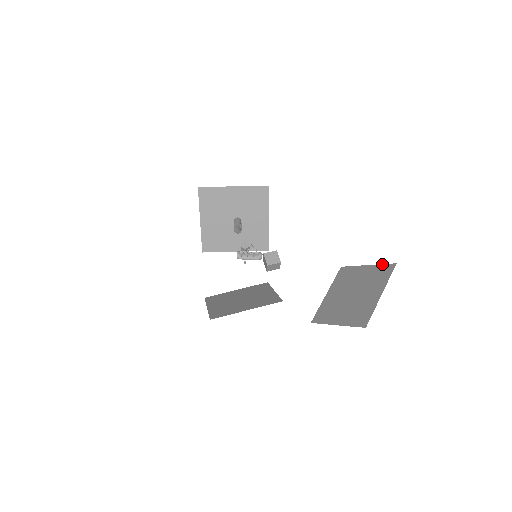
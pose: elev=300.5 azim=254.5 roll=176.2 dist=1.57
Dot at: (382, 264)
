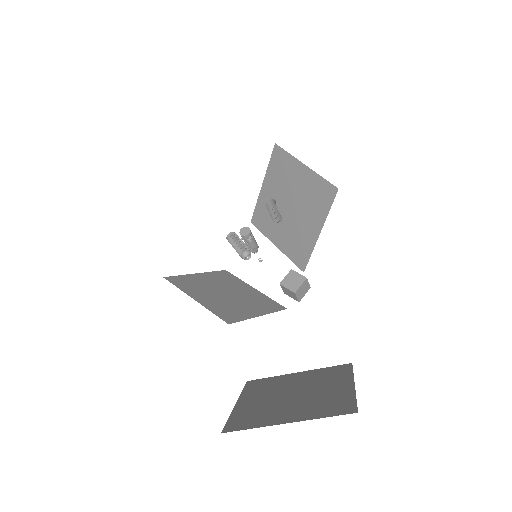
Dot at: occluded
